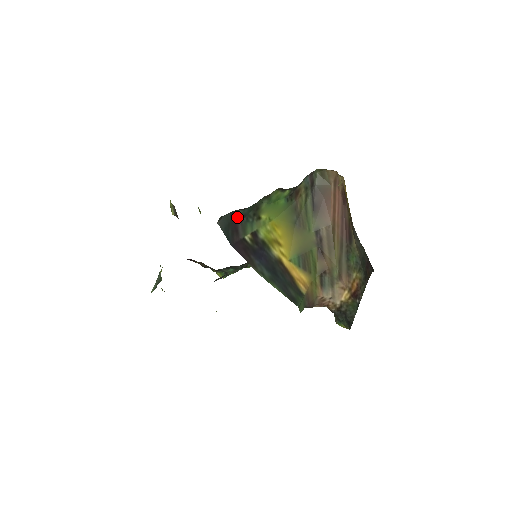
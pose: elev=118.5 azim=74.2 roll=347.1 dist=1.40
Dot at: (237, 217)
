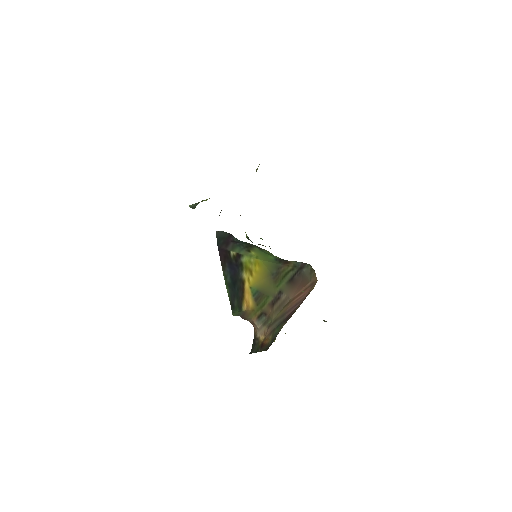
Dot at: (233, 239)
